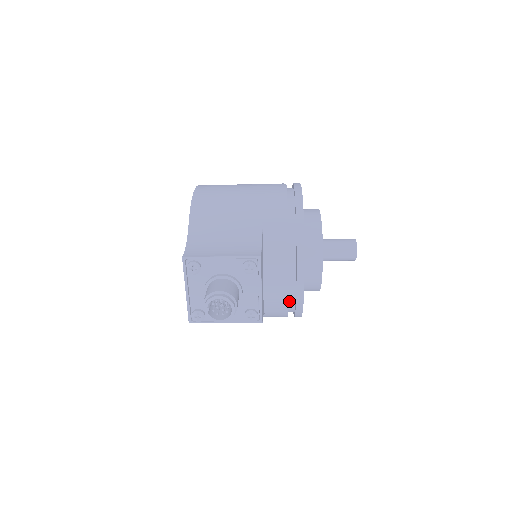
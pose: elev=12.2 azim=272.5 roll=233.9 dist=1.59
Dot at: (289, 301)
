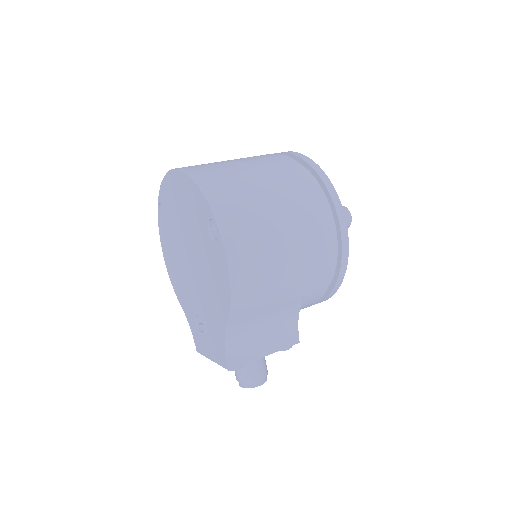
Dot at: occluded
